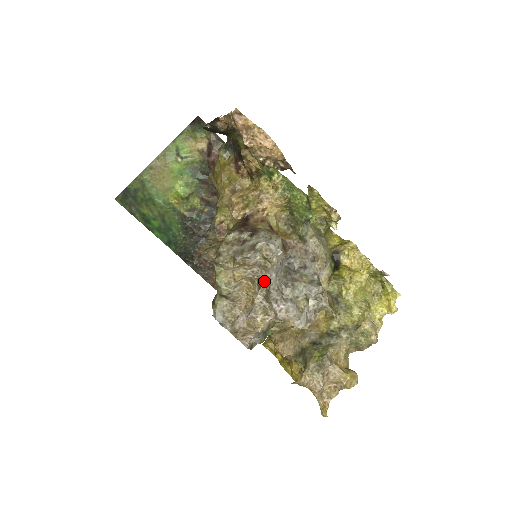
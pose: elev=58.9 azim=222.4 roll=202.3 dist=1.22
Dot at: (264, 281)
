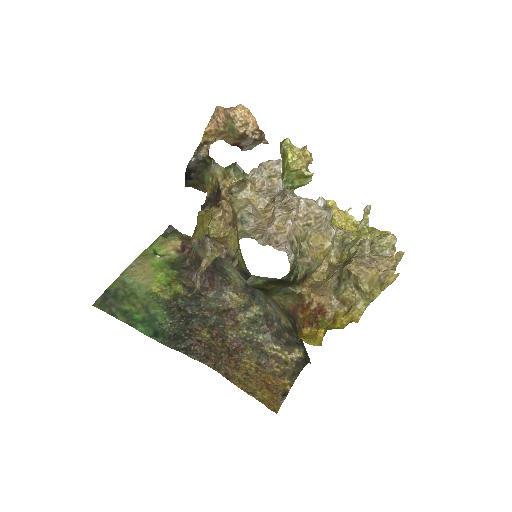
Dot at: (276, 195)
